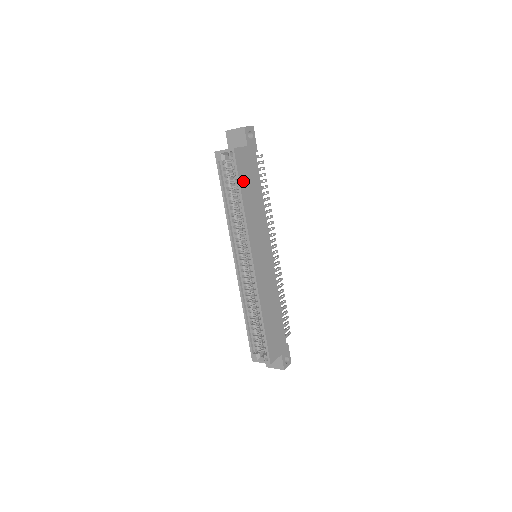
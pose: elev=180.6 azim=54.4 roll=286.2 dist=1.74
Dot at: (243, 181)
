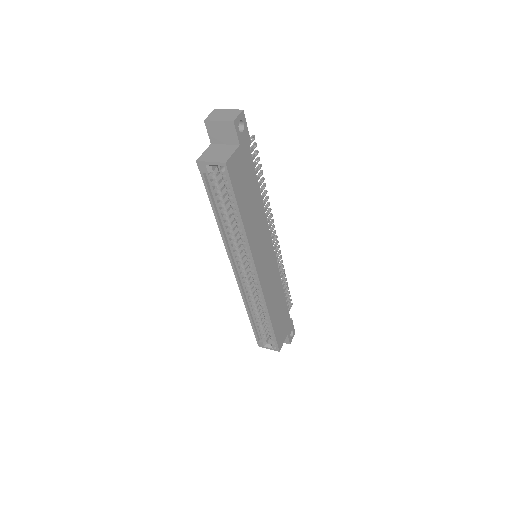
Dot at: (240, 195)
